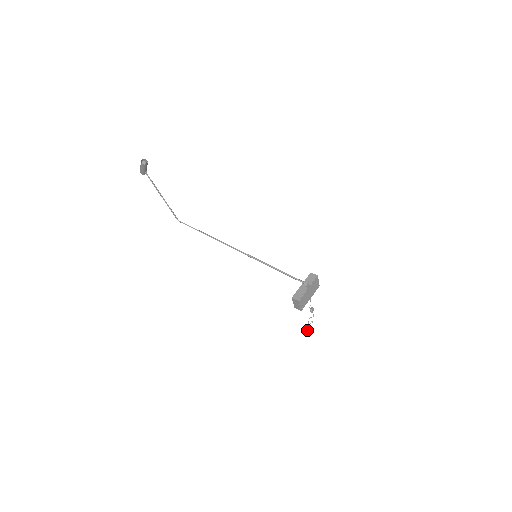
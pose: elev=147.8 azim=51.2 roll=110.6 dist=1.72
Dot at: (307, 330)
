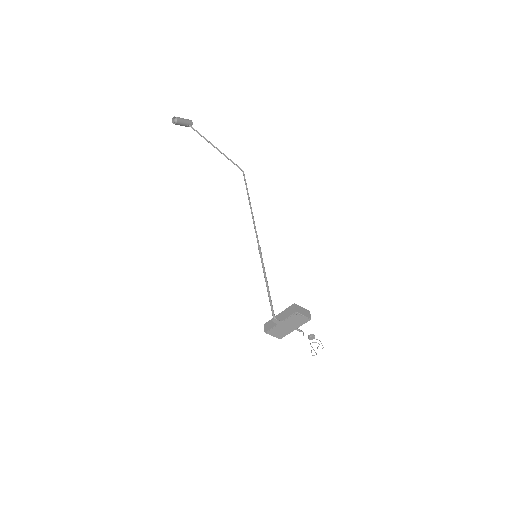
Dot at: occluded
